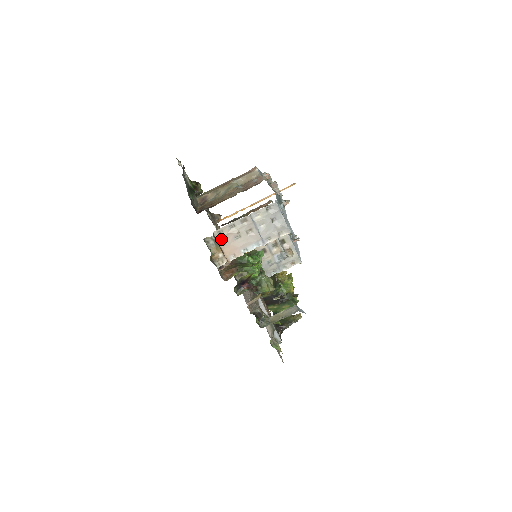
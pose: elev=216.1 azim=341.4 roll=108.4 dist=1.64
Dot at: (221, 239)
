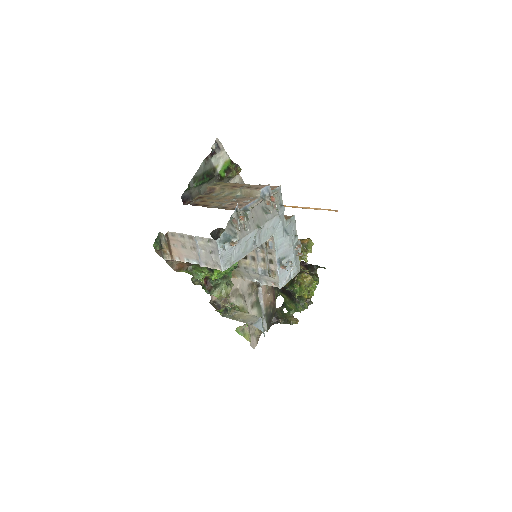
Dot at: (172, 240)
